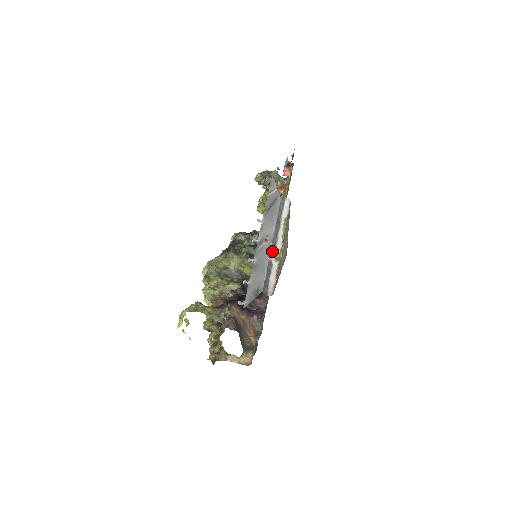
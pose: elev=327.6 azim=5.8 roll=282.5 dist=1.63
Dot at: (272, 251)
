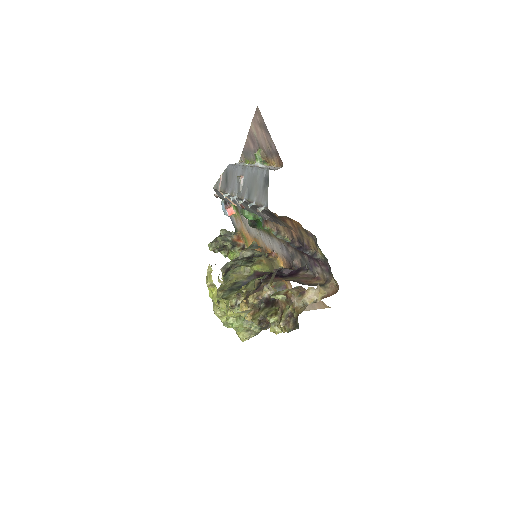
Dot at: (252, 166)
